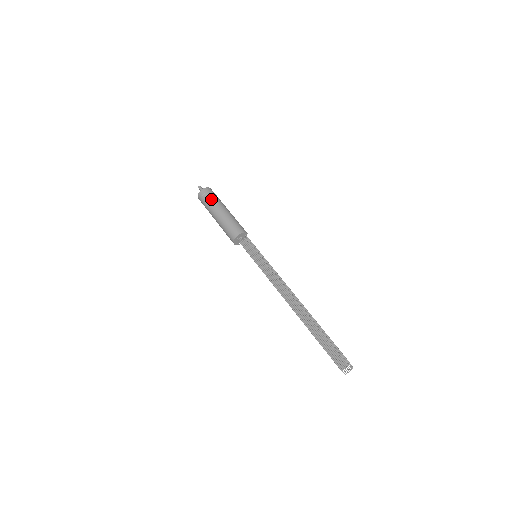
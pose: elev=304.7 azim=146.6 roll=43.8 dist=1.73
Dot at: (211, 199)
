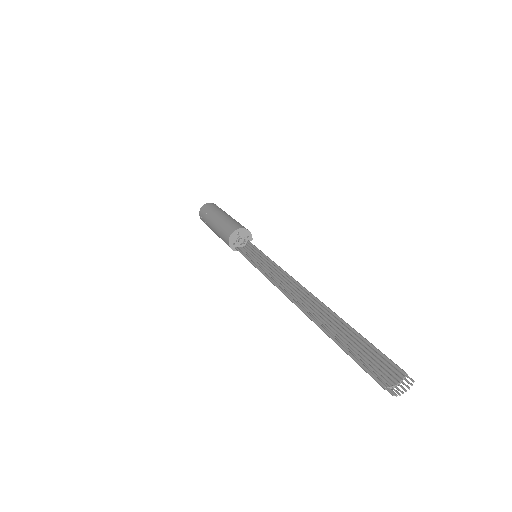
Dot at: (218, 208)
